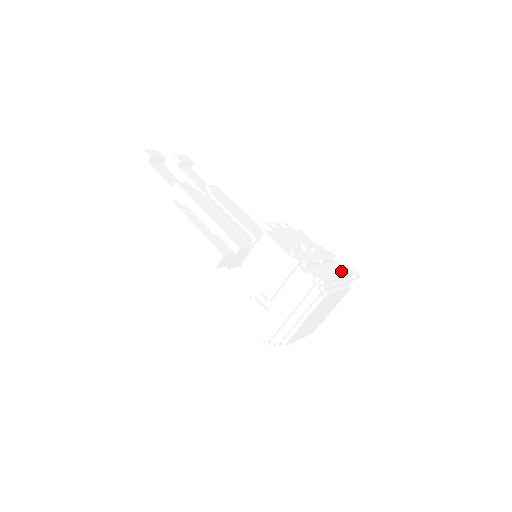
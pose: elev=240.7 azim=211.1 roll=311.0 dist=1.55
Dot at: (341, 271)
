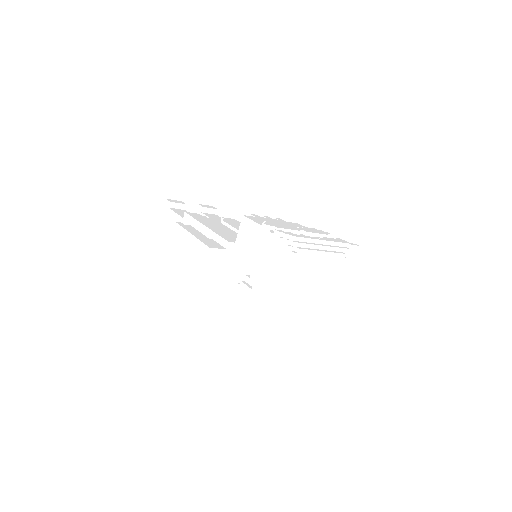
Dot at: (329, 239)
